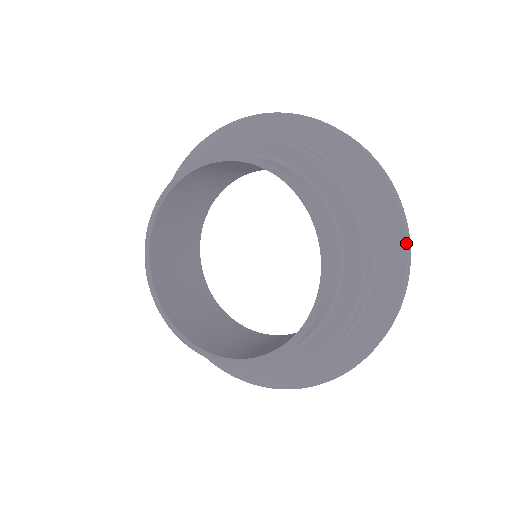
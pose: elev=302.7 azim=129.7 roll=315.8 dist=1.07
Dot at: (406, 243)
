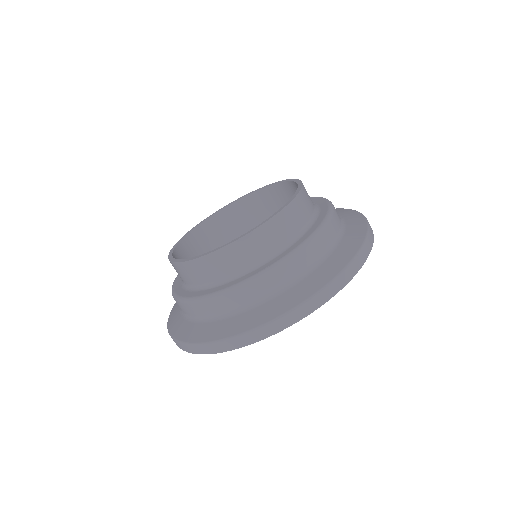
Dot at: (328, 283)
